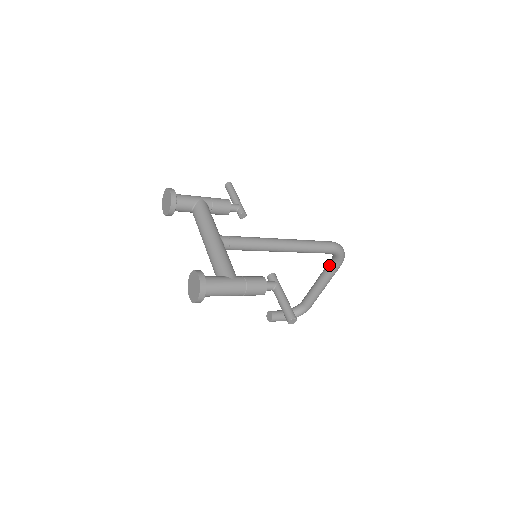
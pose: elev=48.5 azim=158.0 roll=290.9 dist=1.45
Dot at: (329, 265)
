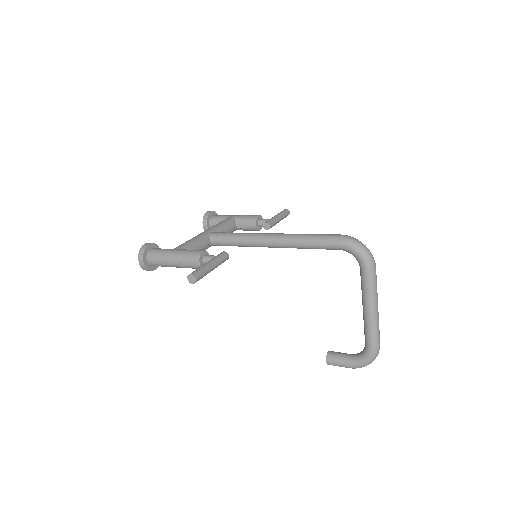
Dot at: (360, 273)
